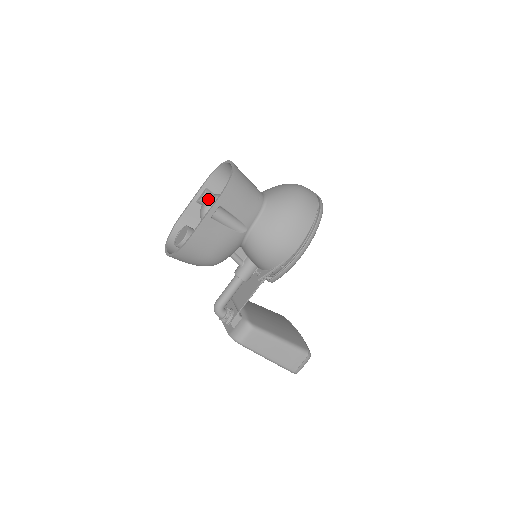
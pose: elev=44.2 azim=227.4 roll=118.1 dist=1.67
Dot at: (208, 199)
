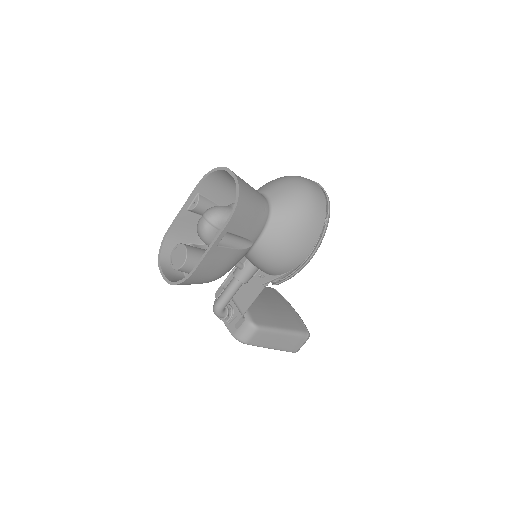
Dot at: (207, 216)
